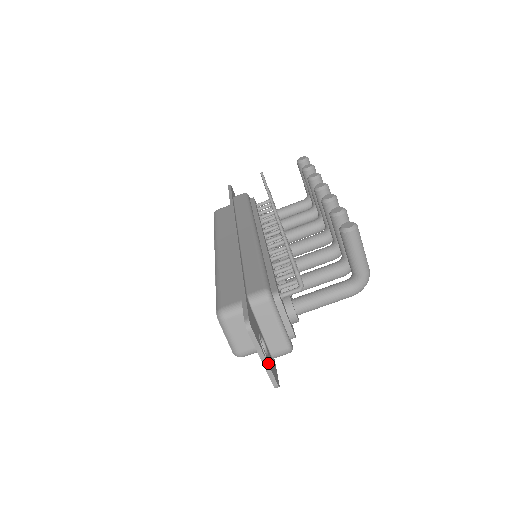
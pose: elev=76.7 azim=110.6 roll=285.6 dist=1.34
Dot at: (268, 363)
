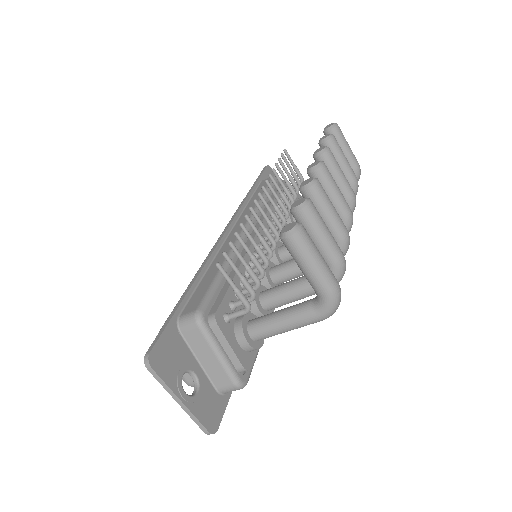
Dot at: (188, 406)
